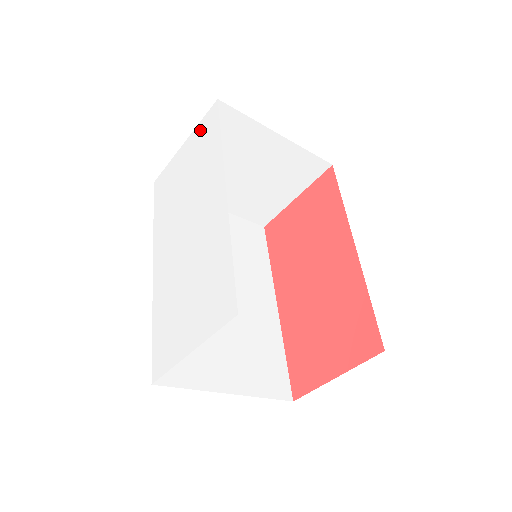
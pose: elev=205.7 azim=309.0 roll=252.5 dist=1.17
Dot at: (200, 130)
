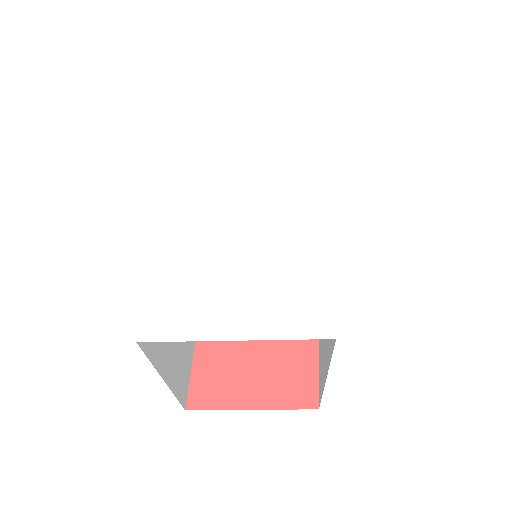
Dot at: (297, 107)
